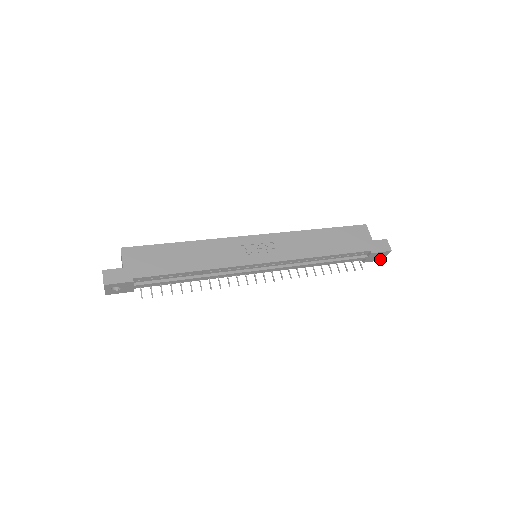
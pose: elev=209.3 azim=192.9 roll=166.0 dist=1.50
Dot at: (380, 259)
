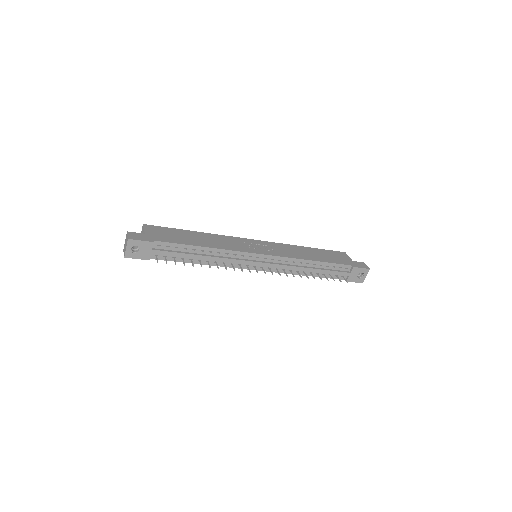
Dot at: (361, 281)
